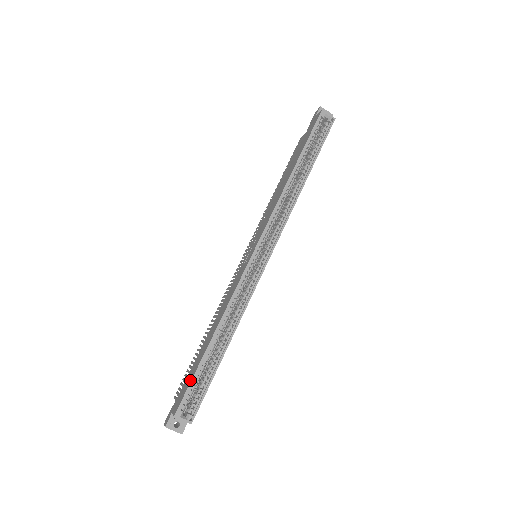
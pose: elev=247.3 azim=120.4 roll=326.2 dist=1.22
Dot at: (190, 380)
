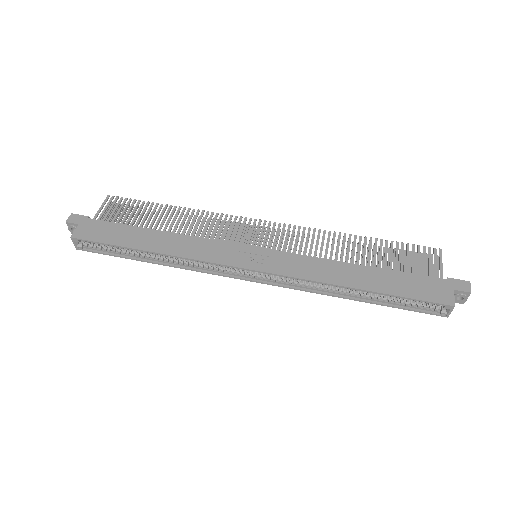
Dot at: (105, 240)
